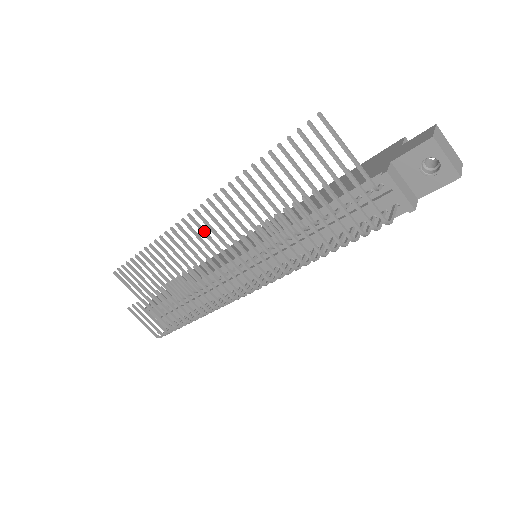
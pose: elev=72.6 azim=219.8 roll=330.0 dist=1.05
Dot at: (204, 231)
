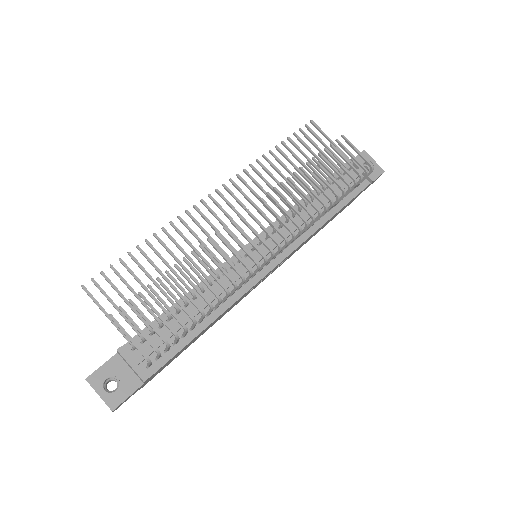
Dot at: (223, 209)
